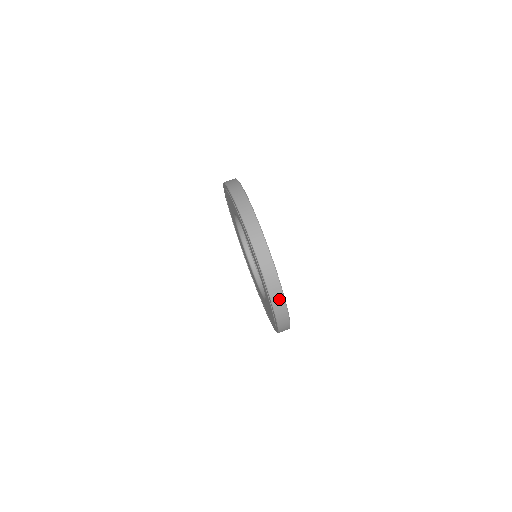
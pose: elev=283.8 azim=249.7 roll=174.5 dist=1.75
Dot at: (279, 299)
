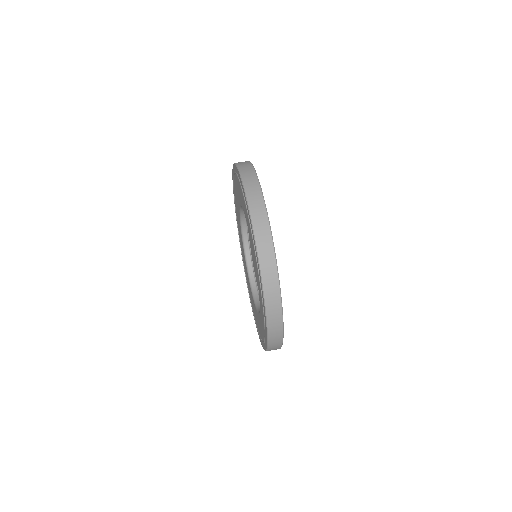
Dot at: (277, 341)
